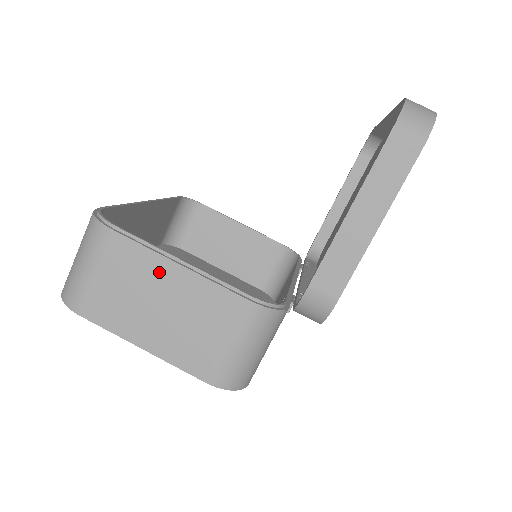
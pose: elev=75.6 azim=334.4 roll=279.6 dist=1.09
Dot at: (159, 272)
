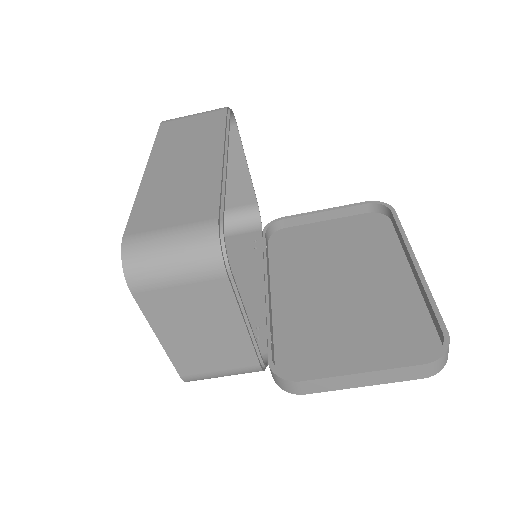
Dot at: (227, 318)
